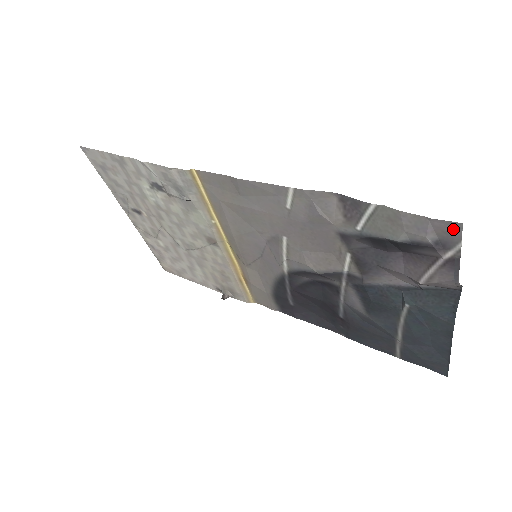
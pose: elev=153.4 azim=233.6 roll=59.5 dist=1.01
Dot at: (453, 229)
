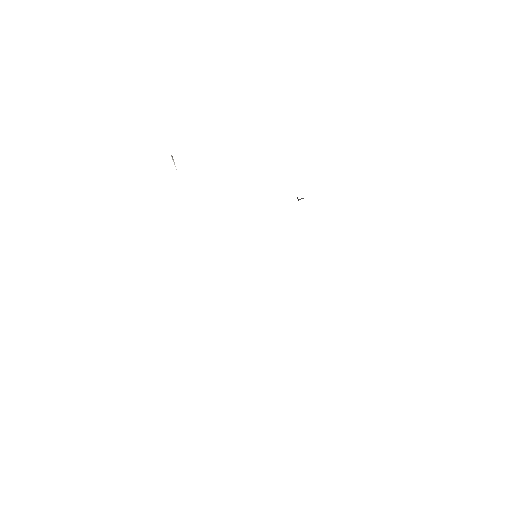
Dot at: occluded
